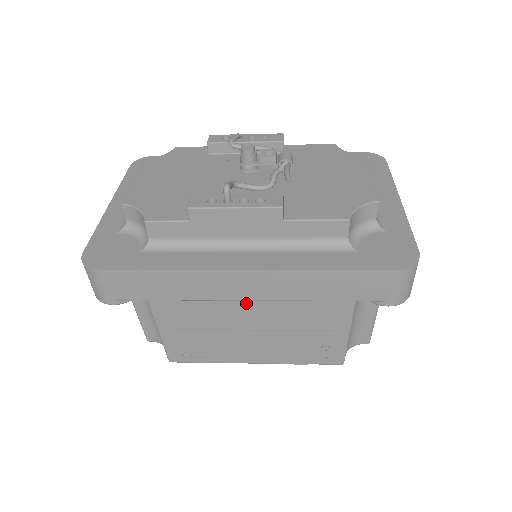
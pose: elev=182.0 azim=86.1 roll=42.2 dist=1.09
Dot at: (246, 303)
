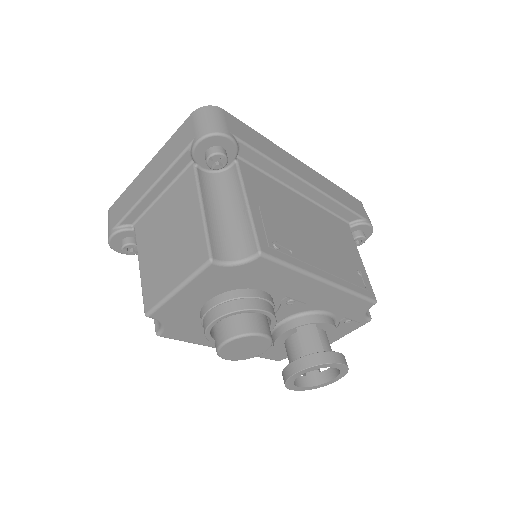
Dot at: (301, 206)
